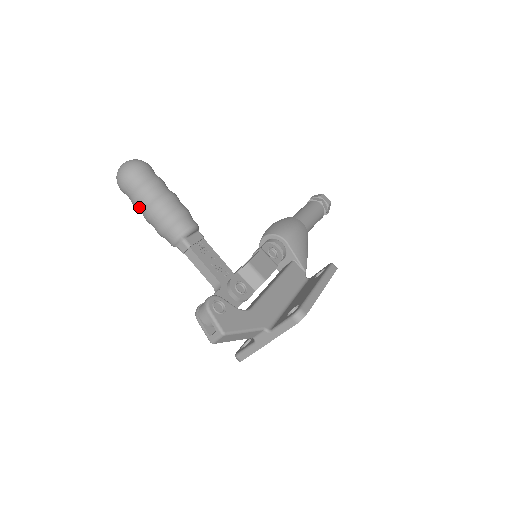
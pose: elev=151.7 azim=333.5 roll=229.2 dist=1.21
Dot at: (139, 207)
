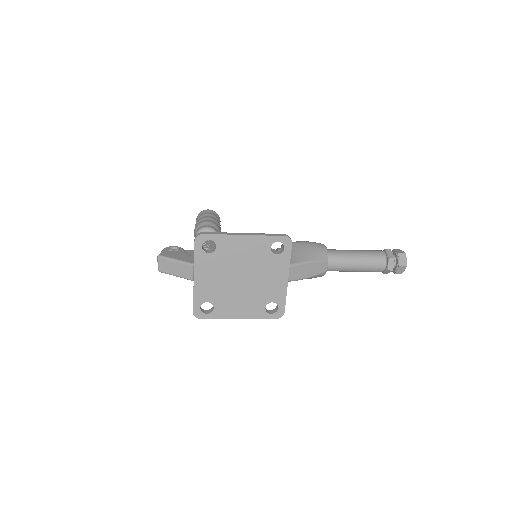
Dot at: occluded
